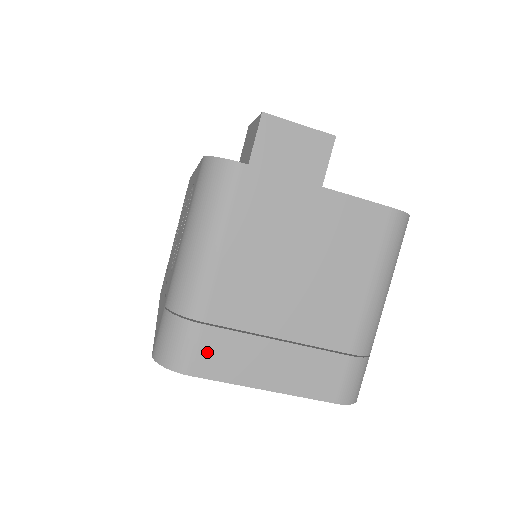
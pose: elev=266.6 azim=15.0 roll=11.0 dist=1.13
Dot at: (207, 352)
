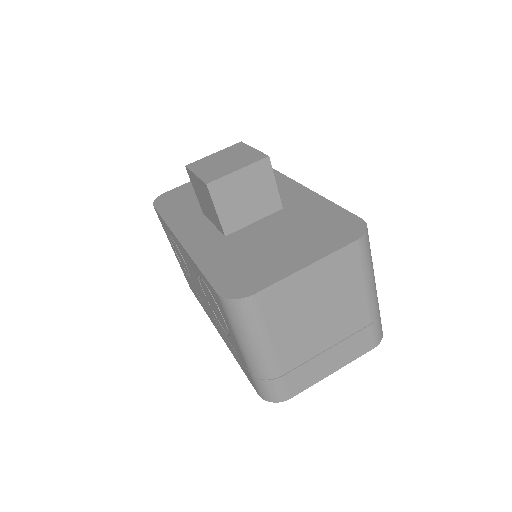
Dot at: (293, 384)
